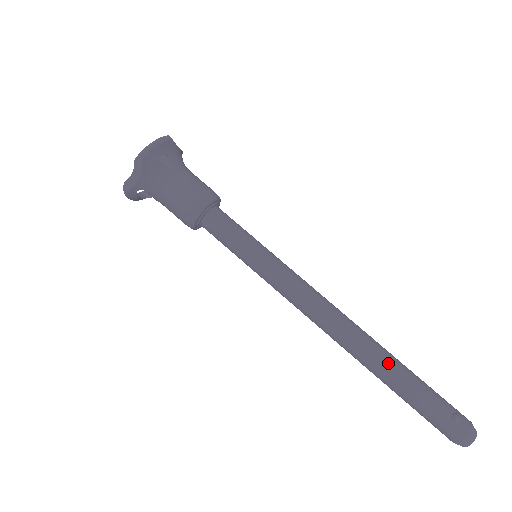
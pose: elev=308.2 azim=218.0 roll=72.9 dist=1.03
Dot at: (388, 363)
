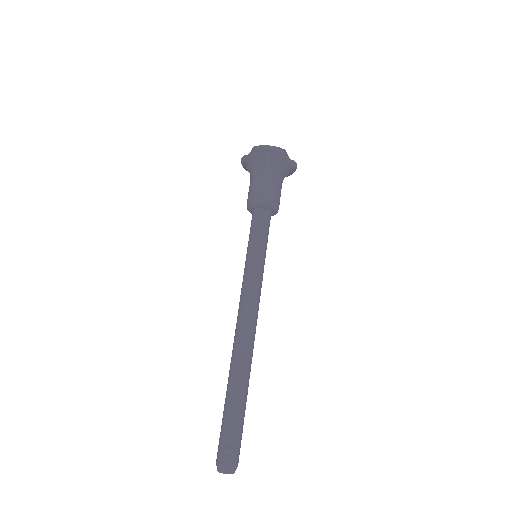
Dot at: (236, 380)
